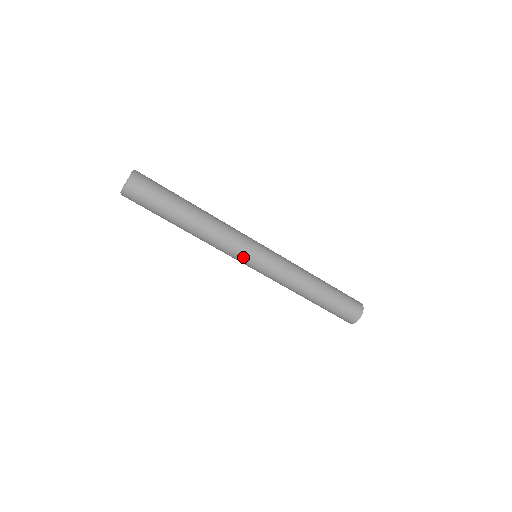
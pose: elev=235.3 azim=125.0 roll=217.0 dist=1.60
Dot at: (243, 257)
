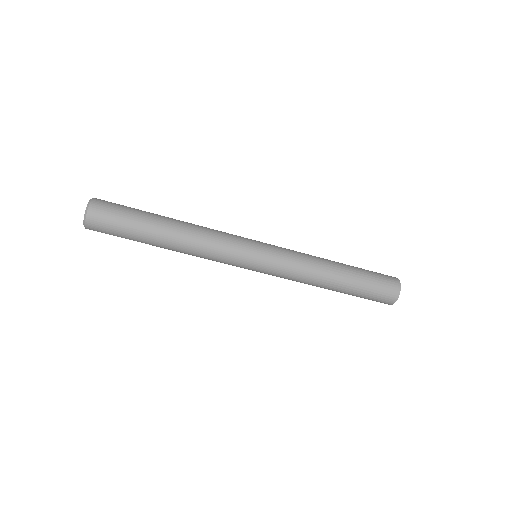
Dot at: (241, 256)
